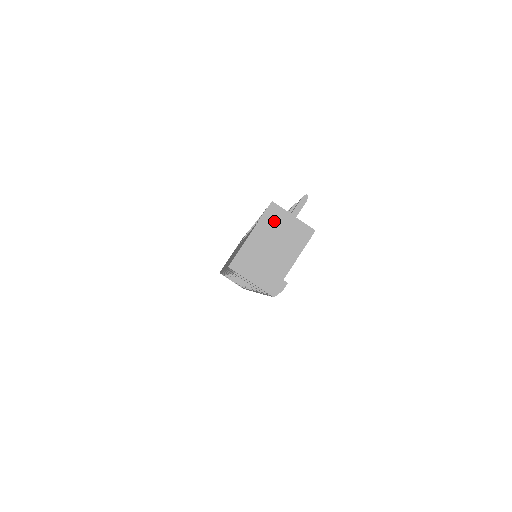
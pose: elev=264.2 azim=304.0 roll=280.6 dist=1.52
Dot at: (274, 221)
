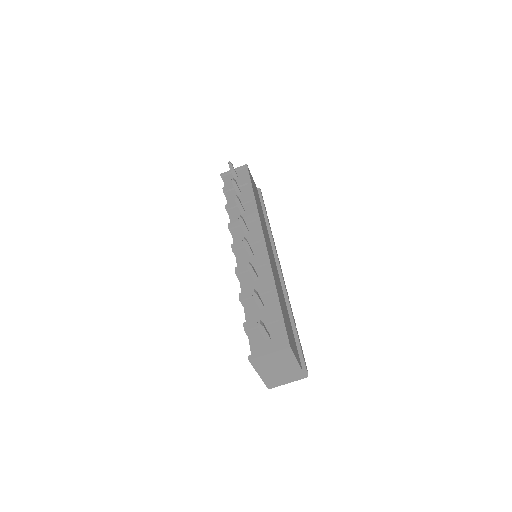
Dot at: (262, 363)
